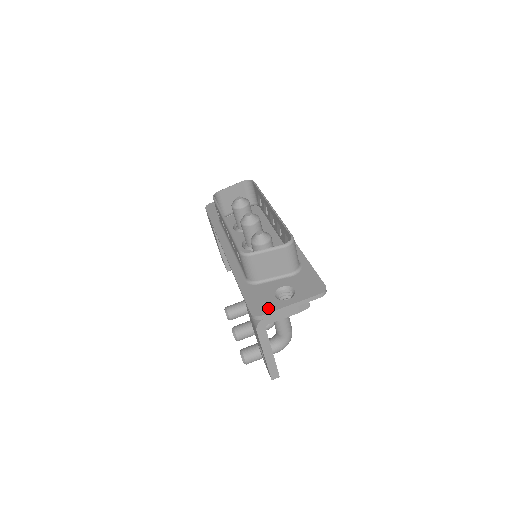
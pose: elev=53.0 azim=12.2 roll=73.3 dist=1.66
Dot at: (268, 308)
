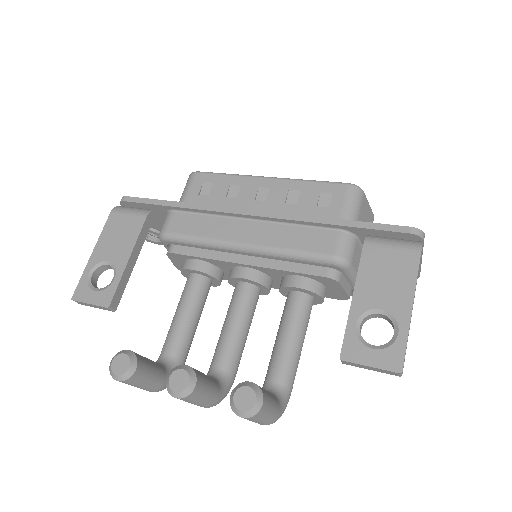
Dot at: occluded
